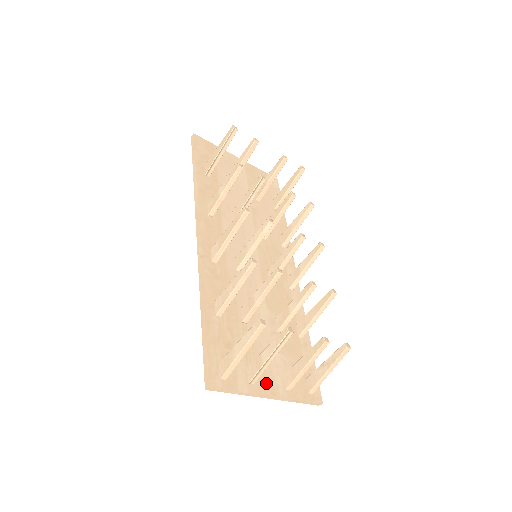
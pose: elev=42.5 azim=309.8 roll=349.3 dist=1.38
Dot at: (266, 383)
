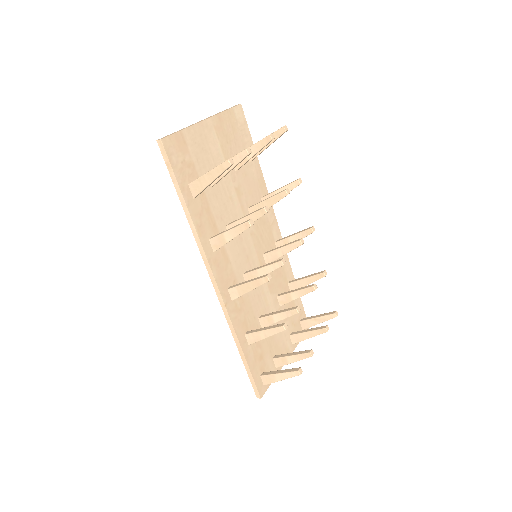
Dot at: occluded
